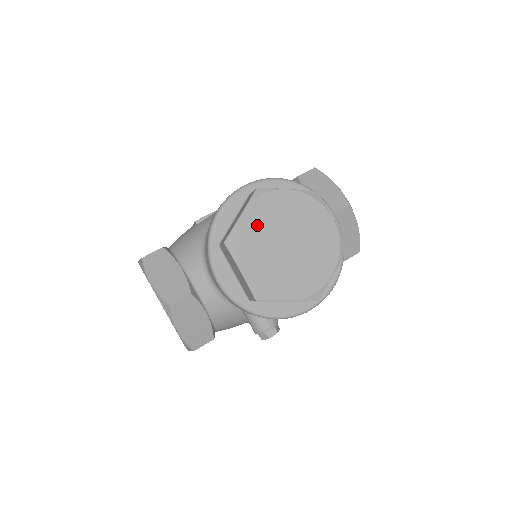
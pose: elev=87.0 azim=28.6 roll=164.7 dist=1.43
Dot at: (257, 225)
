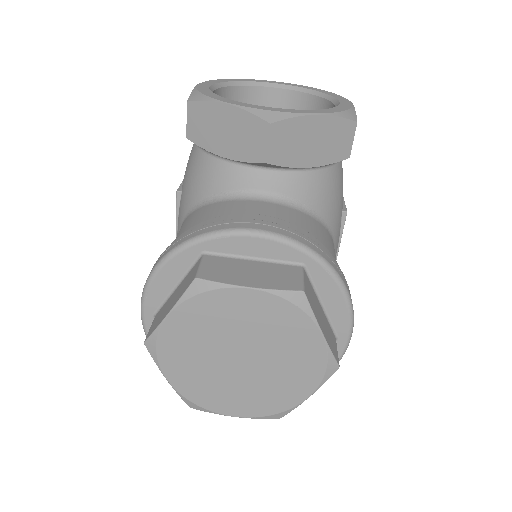
Dot at: (191, 374)
